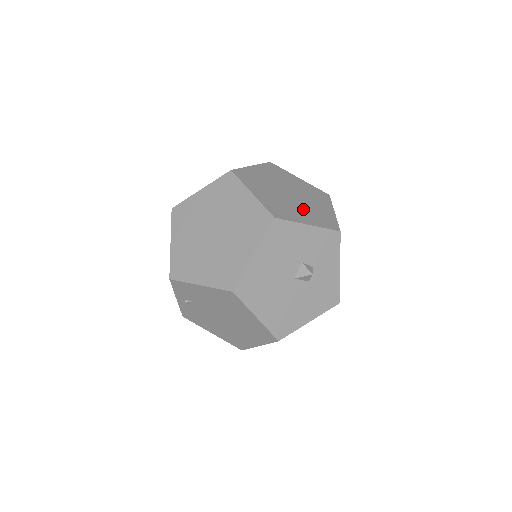
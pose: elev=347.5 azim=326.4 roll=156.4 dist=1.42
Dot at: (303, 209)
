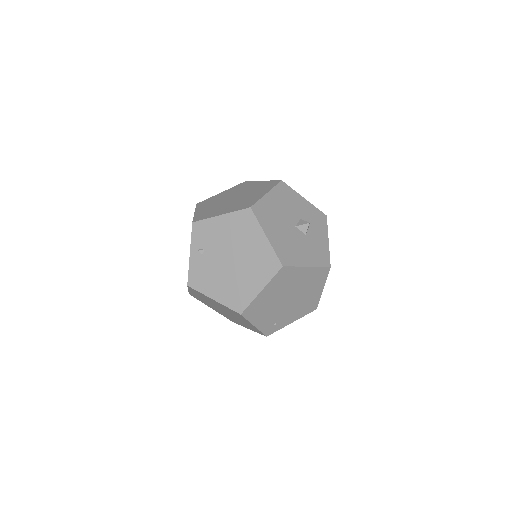
Dot at: occluded
